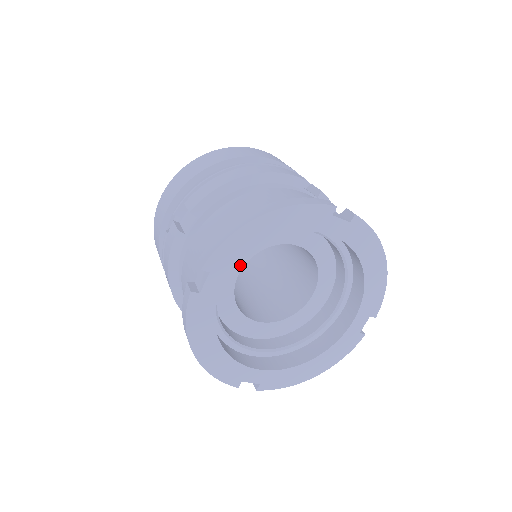
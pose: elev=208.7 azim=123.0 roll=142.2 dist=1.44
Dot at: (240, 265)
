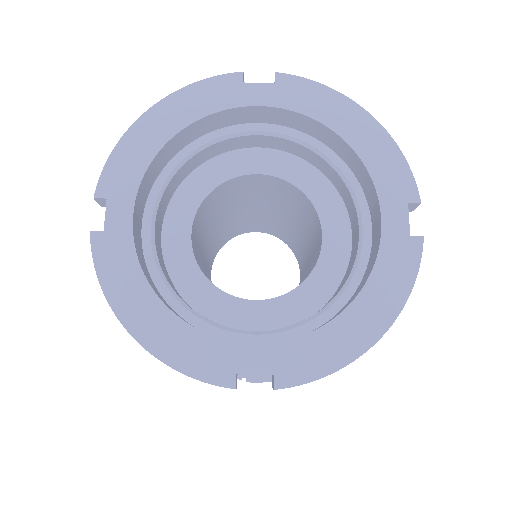
Dot at: (188, 222)
